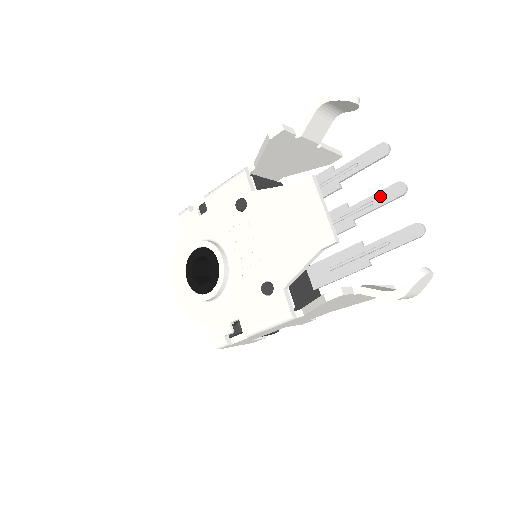
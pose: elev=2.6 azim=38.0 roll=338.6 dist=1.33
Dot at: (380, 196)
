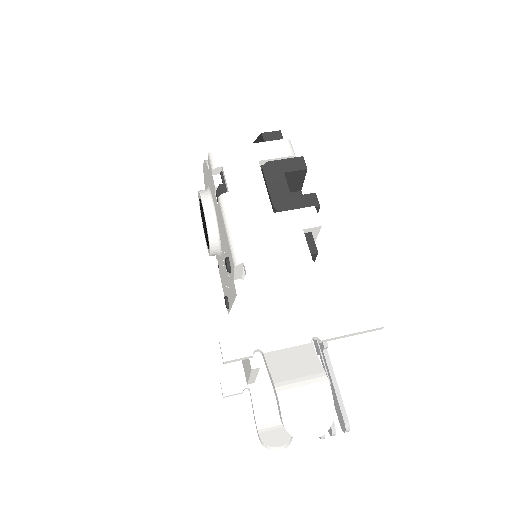
Dot at: occluded
